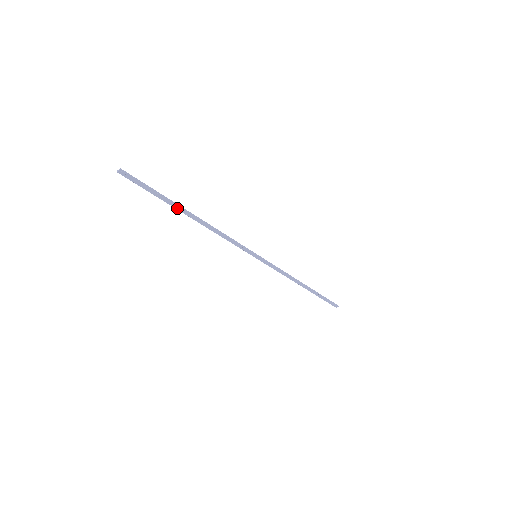
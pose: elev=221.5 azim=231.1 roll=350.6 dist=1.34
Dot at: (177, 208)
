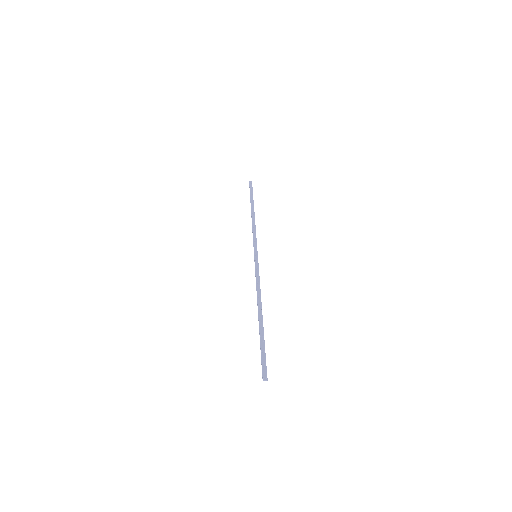
Dot at: (260, 327)
